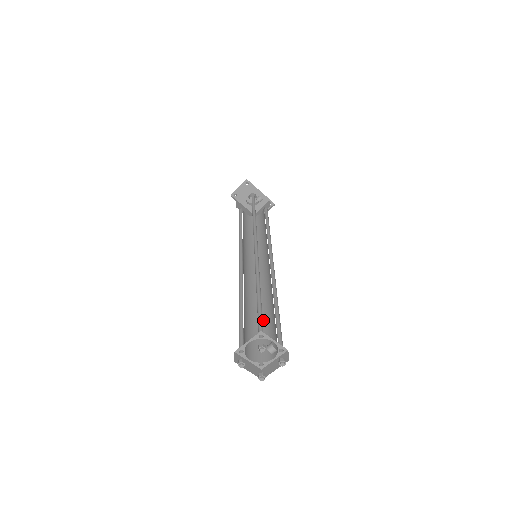
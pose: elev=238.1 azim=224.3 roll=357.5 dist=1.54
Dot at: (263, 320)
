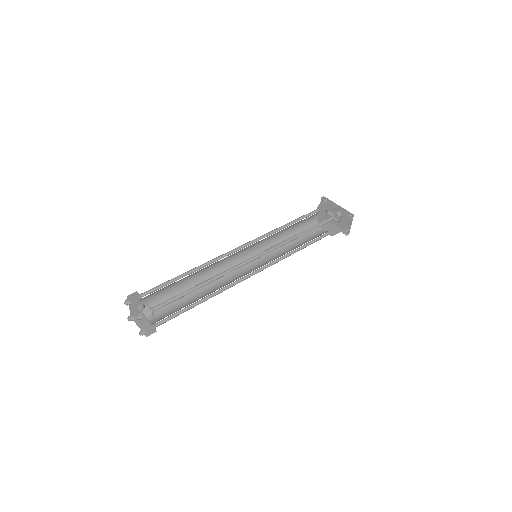
Dot at: (197, 300)
